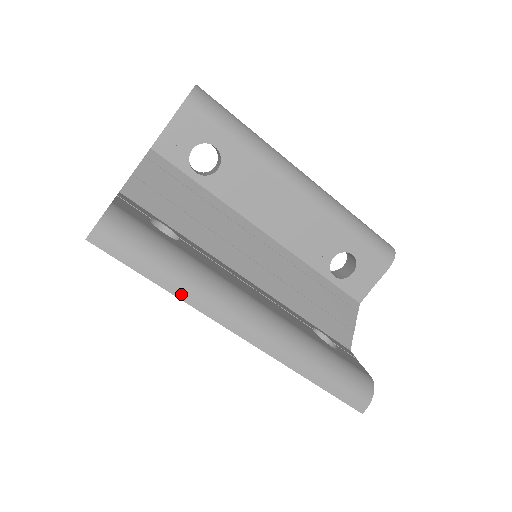
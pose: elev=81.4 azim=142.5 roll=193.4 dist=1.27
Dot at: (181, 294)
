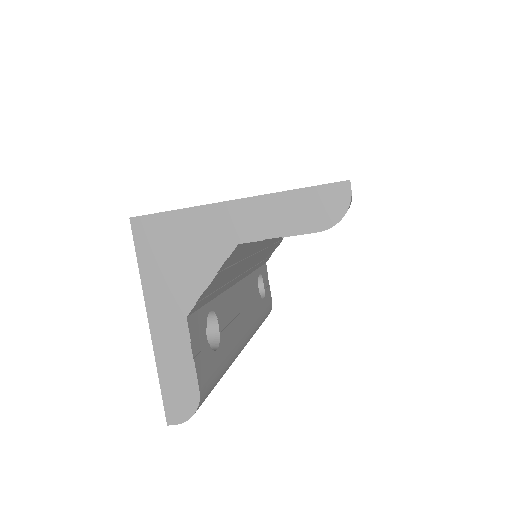
Dot at: occluded
